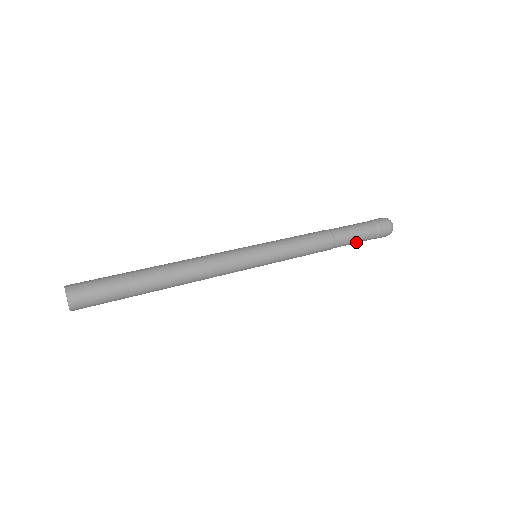
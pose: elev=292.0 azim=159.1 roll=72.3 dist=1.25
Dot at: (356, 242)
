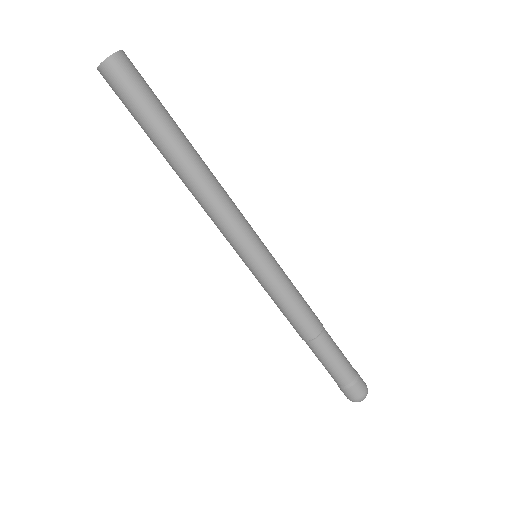
Dot at: (334, 363)
